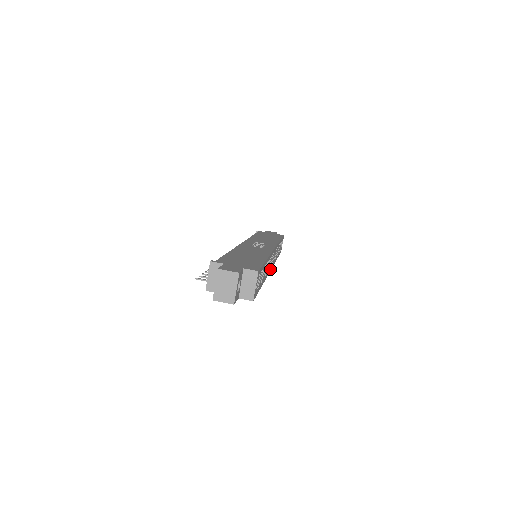
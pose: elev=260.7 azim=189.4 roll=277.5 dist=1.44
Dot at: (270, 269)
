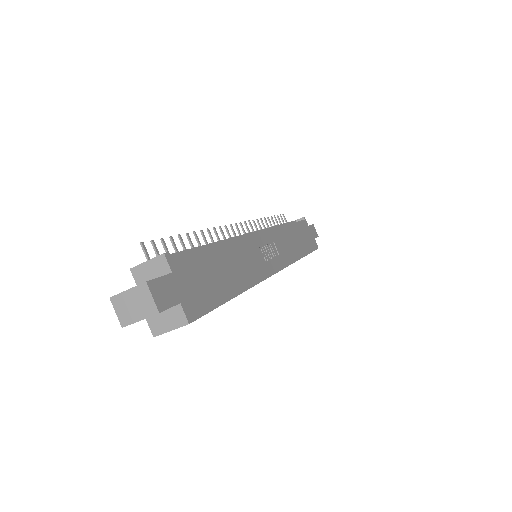
Dot at: occluded
